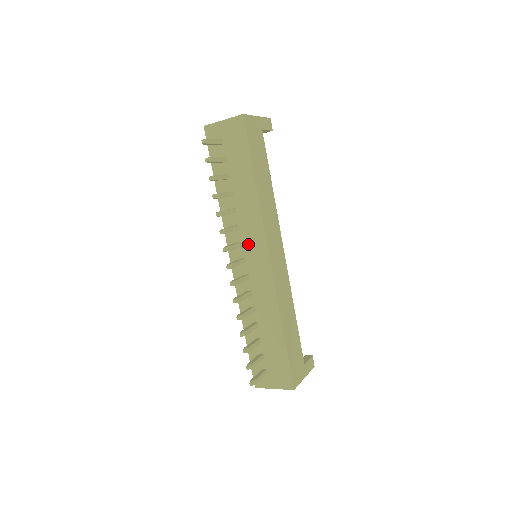
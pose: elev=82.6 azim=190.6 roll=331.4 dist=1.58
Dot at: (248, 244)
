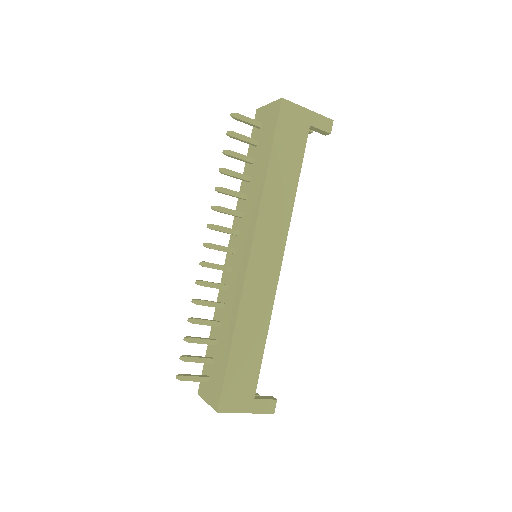
Dot at: (242, 235)
